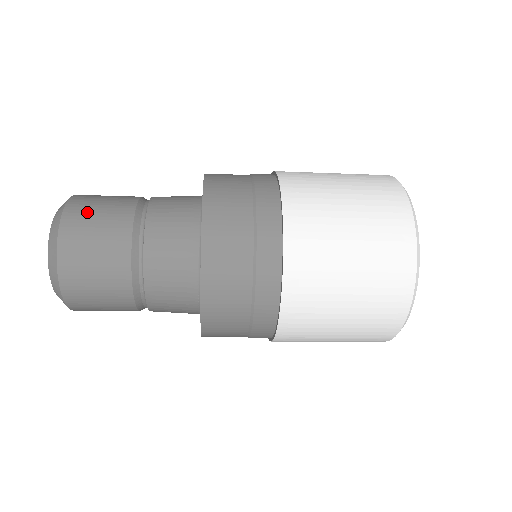
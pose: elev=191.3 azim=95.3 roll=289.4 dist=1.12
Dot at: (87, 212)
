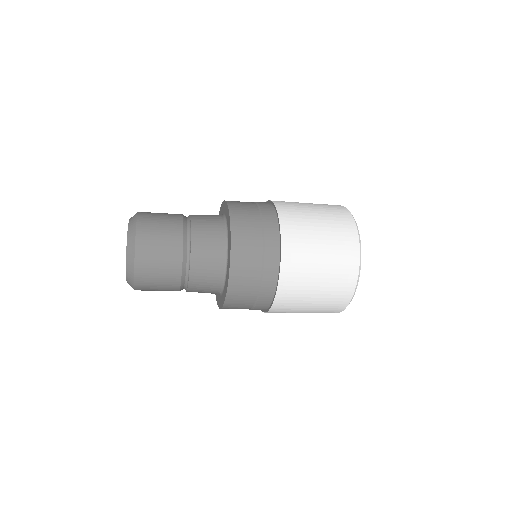
Dot at: (152, 236)
